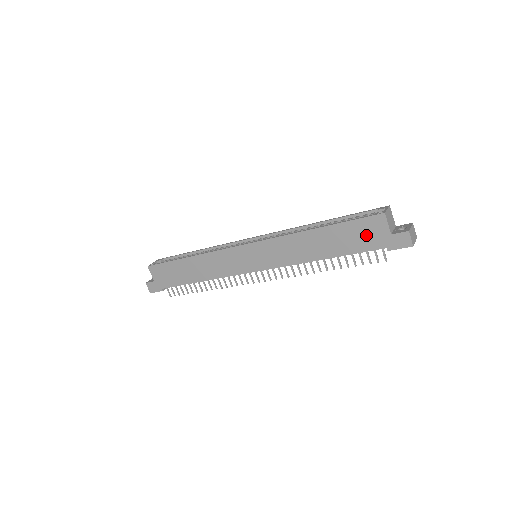
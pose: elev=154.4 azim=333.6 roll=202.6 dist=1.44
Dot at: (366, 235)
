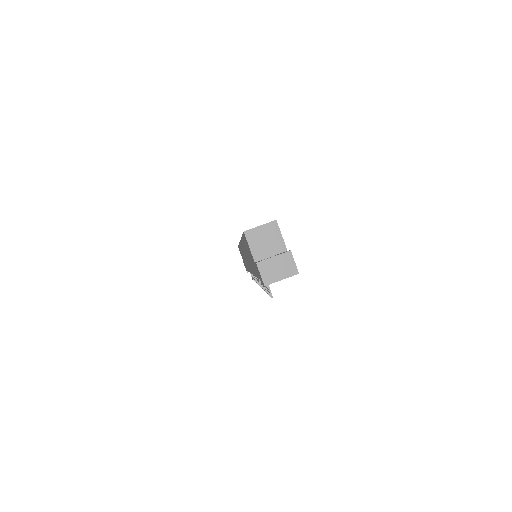
Dot at: (251, 257)
